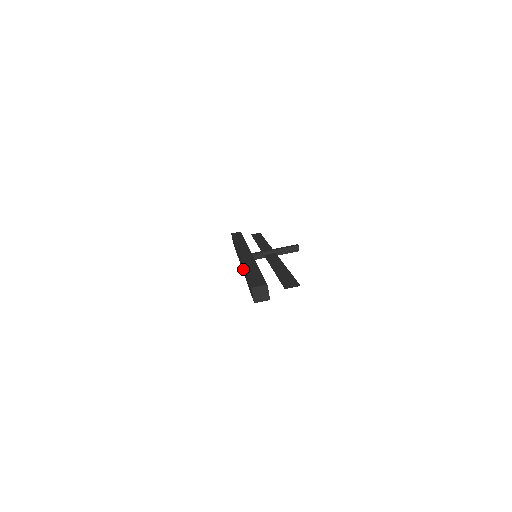
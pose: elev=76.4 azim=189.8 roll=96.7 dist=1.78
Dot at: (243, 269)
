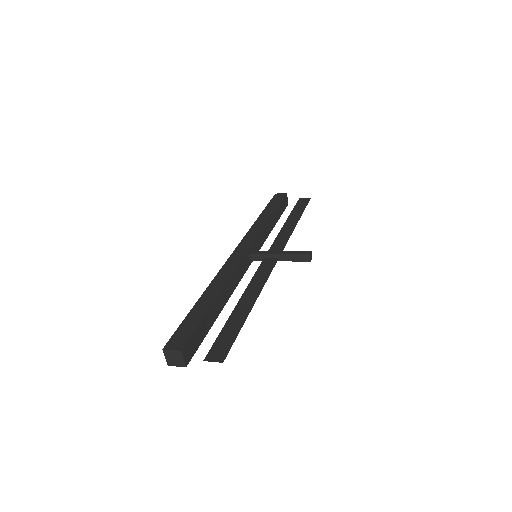
Dot at: occluded
